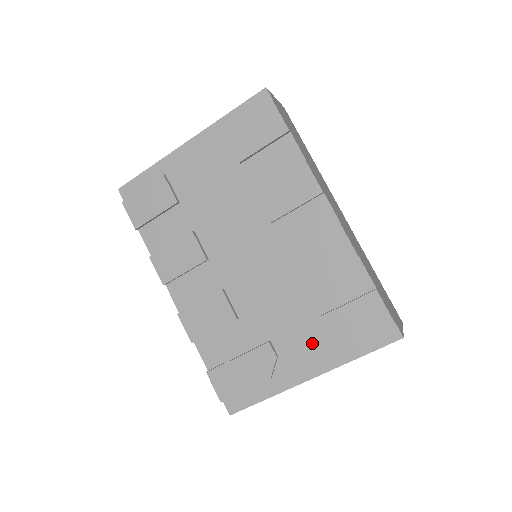
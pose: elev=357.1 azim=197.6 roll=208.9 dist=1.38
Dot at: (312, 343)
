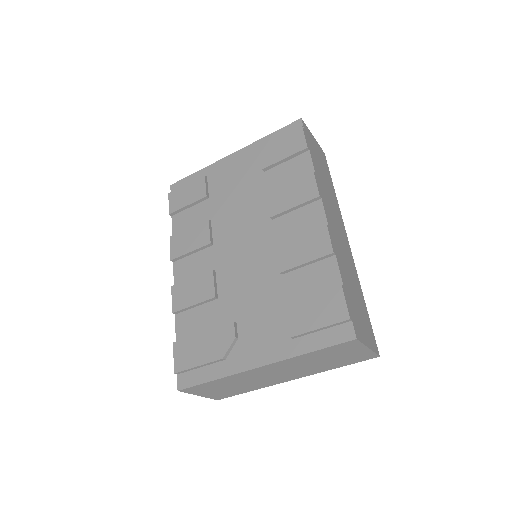
Dot at: (271, 331)
